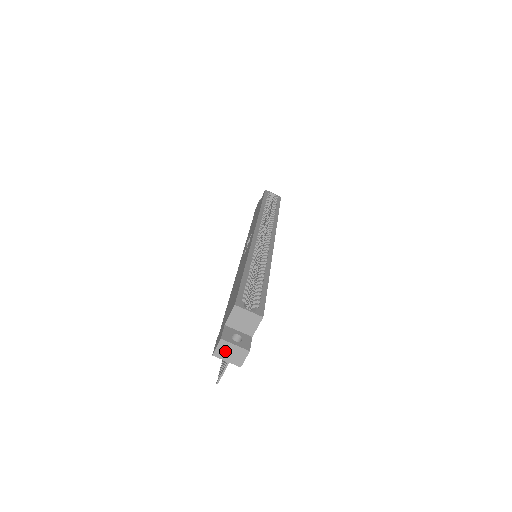
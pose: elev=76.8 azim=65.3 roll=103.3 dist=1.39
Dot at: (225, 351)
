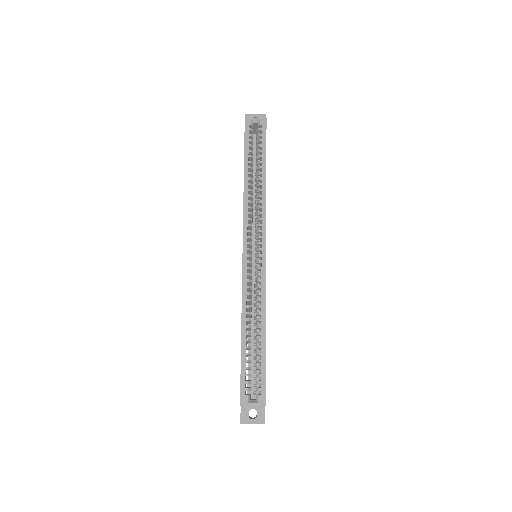
Dot at: occluded
